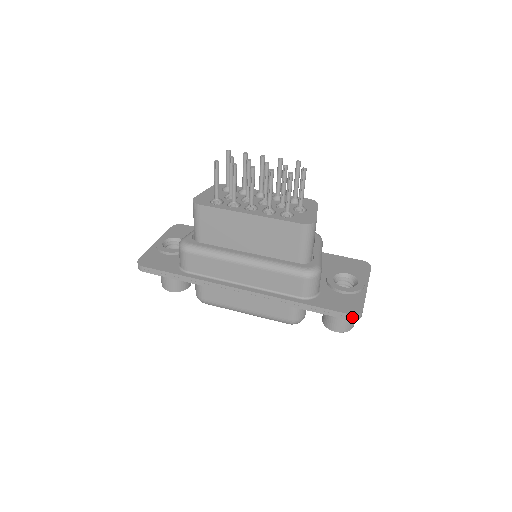
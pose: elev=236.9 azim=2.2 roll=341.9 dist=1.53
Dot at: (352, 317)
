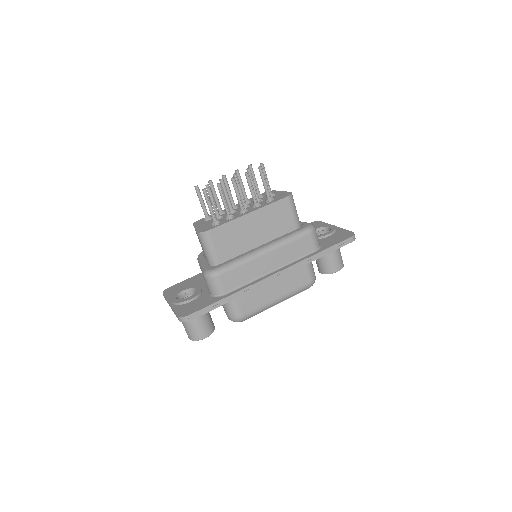
Dot at: (353, 238)
